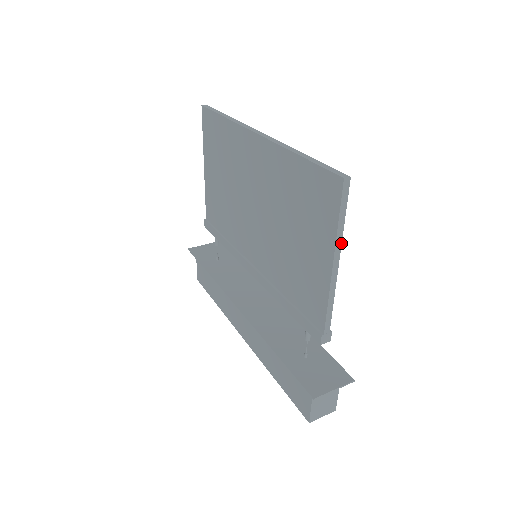
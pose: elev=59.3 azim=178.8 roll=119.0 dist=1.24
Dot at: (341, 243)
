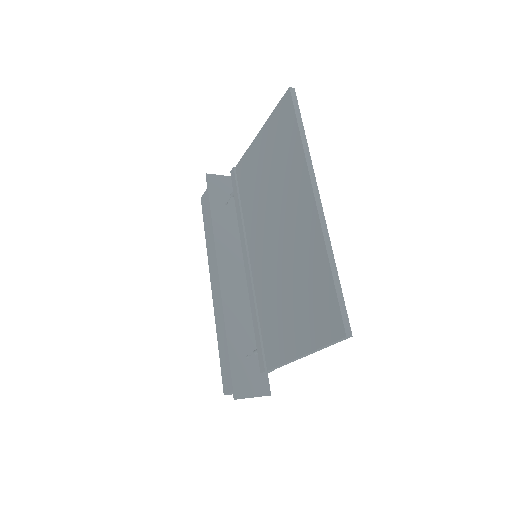
Dot at: (316, 351)
